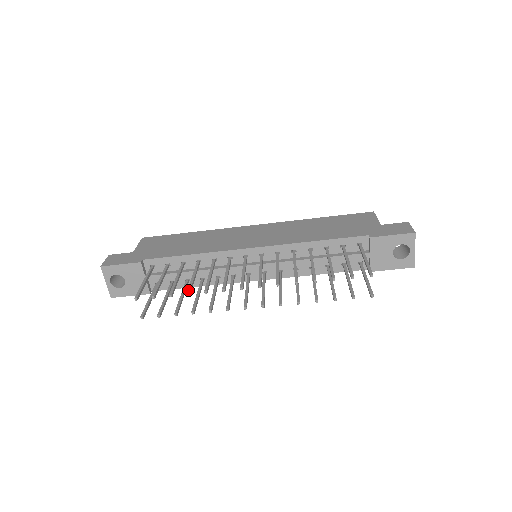
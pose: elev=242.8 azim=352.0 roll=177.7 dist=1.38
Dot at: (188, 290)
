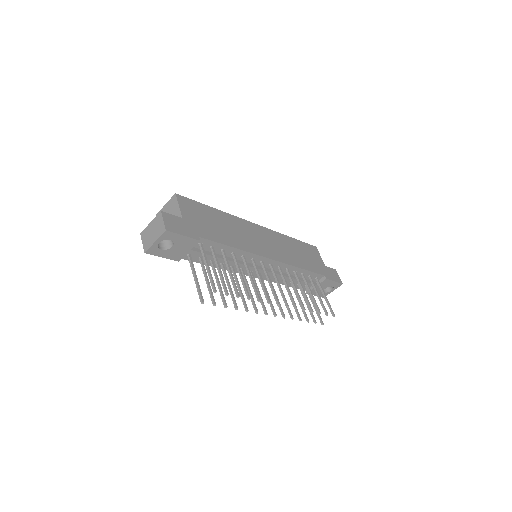
Dot at: (249, 295)
